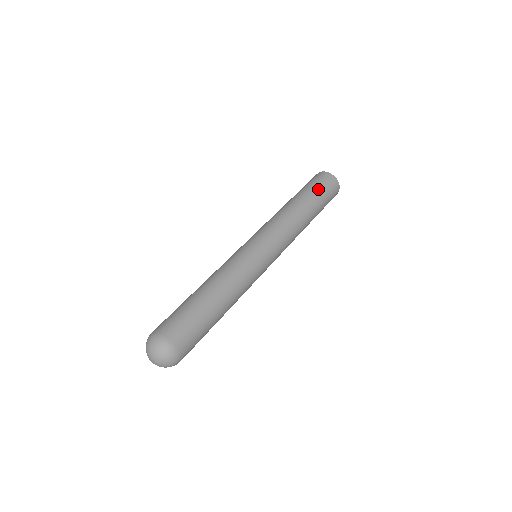
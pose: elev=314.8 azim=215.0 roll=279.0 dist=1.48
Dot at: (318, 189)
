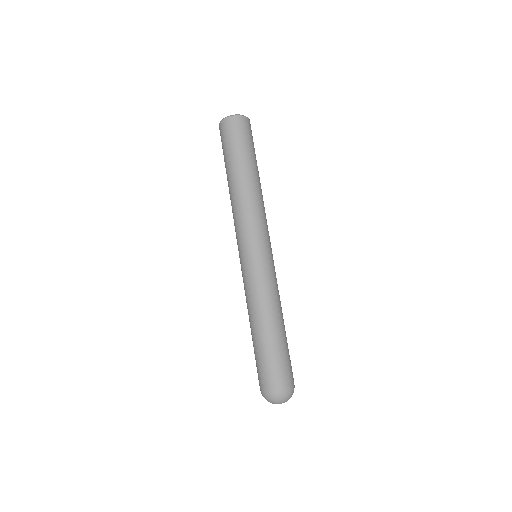
Dot at: (229, 149)
